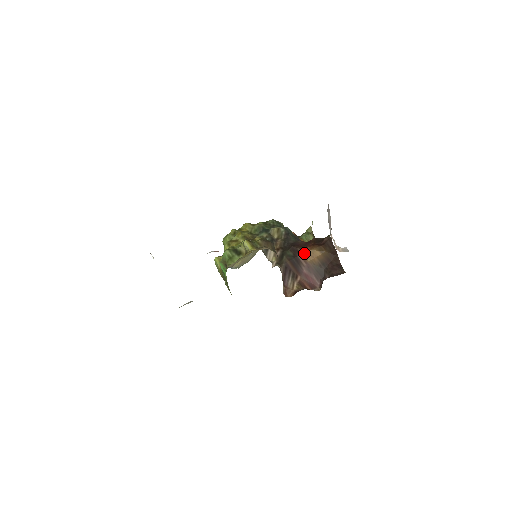
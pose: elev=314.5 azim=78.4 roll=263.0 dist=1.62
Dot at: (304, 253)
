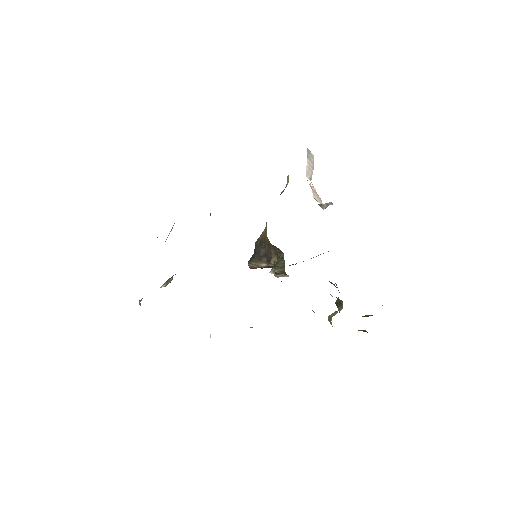
Dot at: occluded
